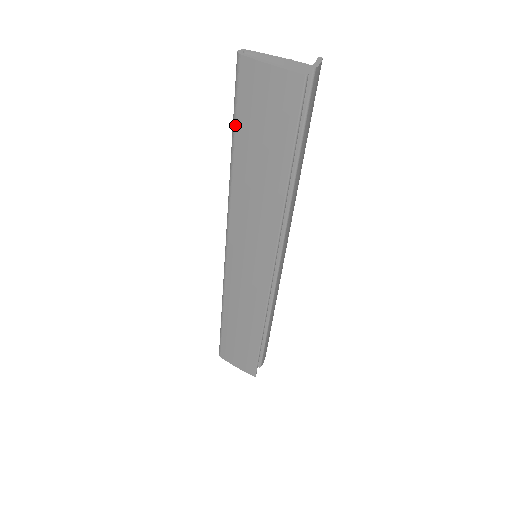
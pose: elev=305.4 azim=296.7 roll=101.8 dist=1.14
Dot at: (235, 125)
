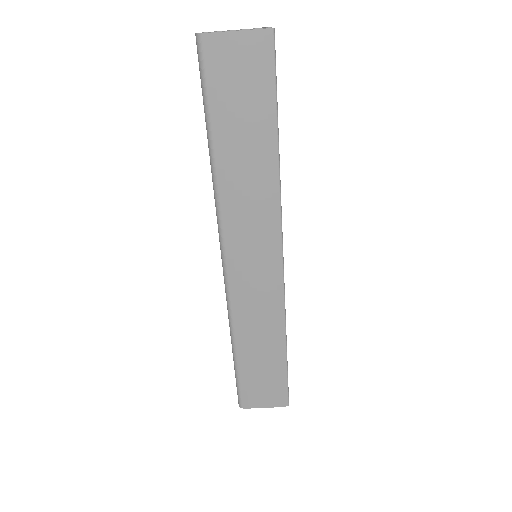
Dot at: (209, 111)
